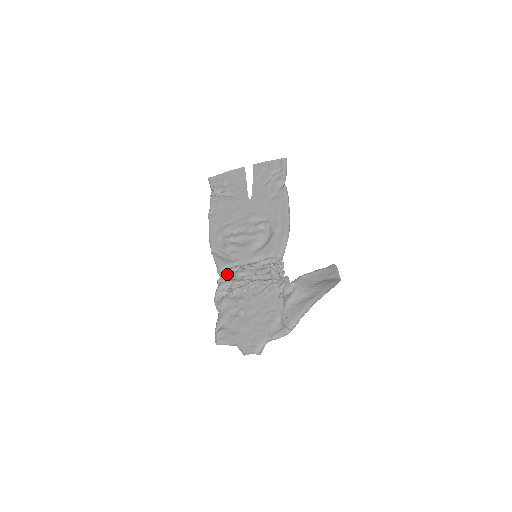
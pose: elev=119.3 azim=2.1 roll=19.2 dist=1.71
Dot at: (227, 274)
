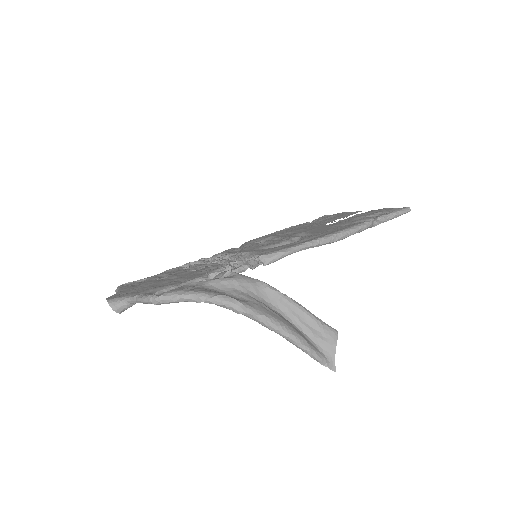
Dot at: (214, 256)
